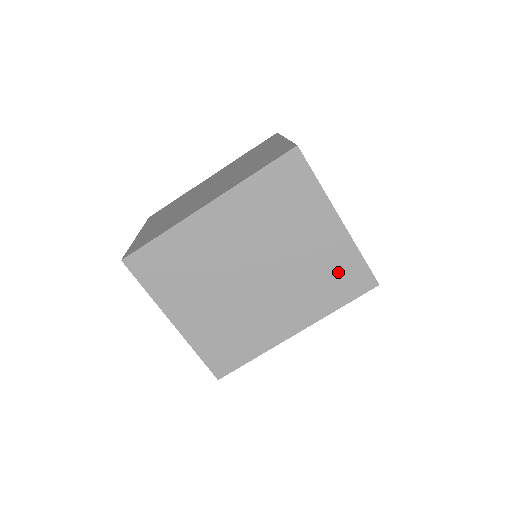
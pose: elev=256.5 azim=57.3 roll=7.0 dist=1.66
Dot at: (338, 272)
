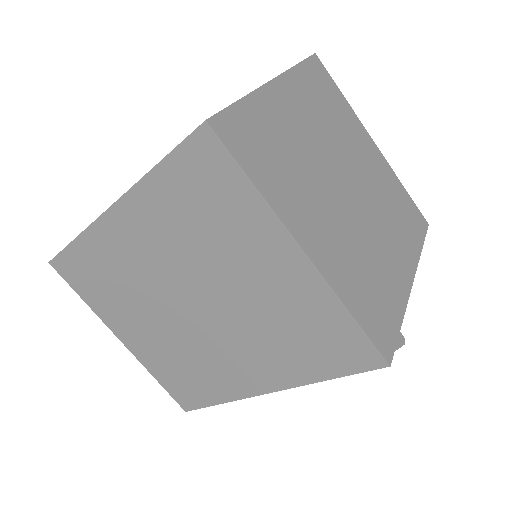
Dot at: (314, 331)
